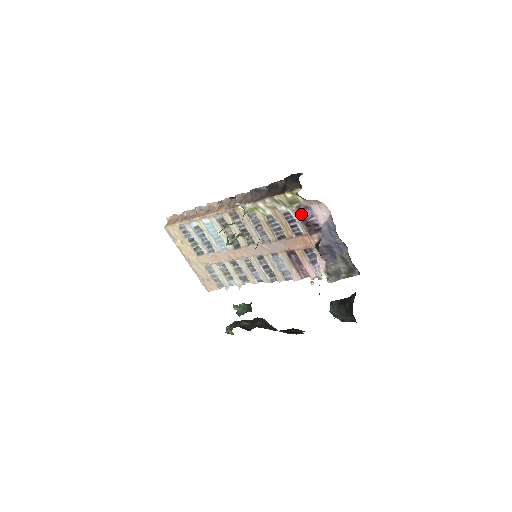
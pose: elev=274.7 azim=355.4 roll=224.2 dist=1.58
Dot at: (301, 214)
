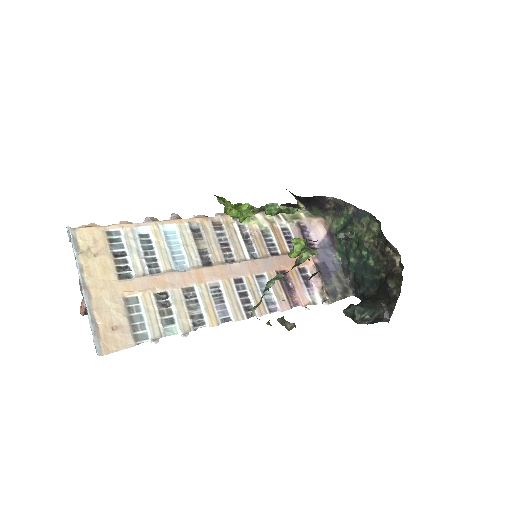
Dot at: (301, 230)
